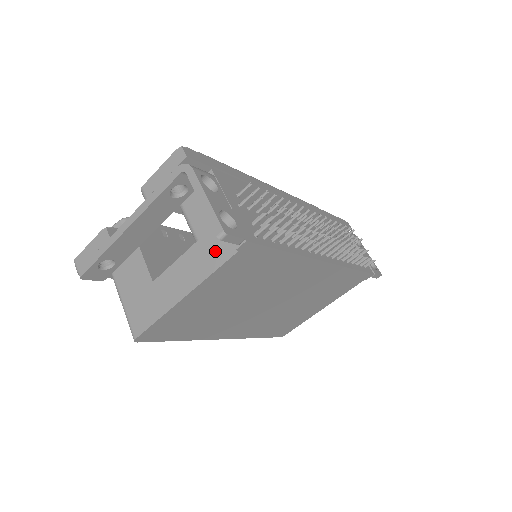
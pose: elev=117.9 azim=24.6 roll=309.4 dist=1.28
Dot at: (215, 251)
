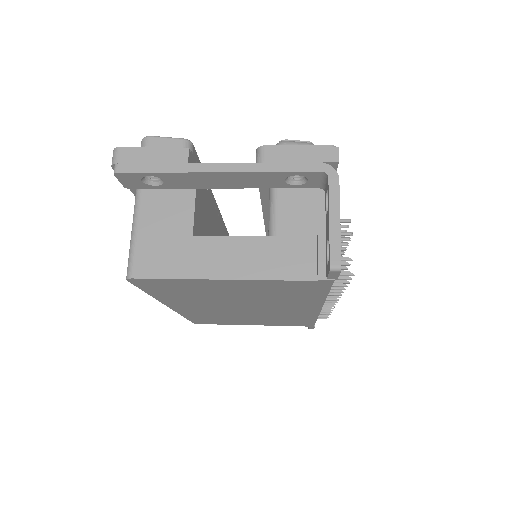
Dot at: (290, 261)
